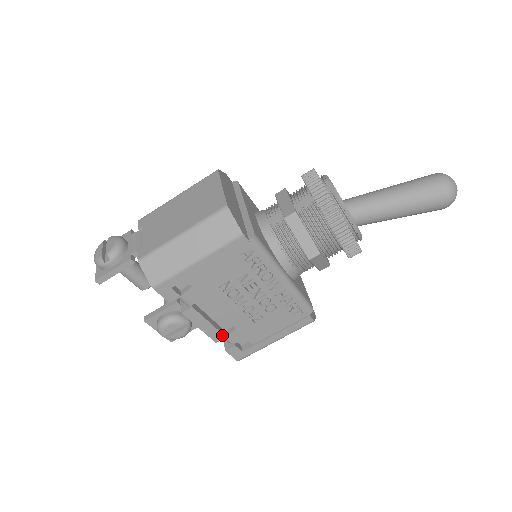
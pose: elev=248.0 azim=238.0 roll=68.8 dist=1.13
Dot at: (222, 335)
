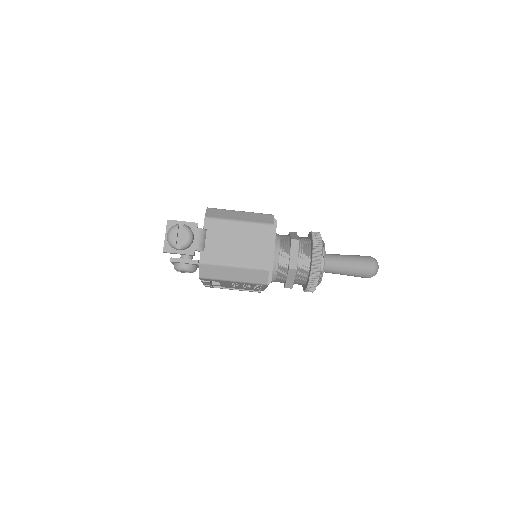
Dot at: (210, 285)
